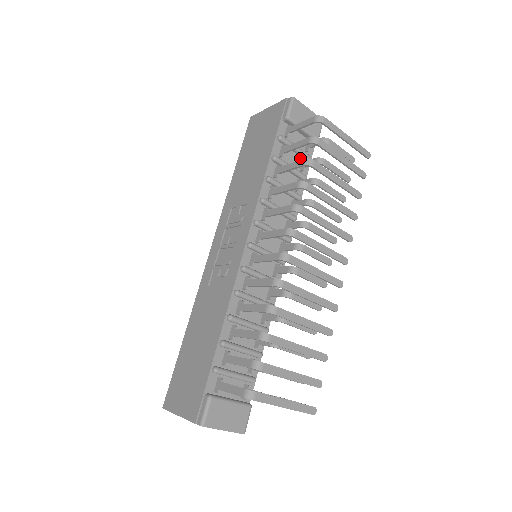
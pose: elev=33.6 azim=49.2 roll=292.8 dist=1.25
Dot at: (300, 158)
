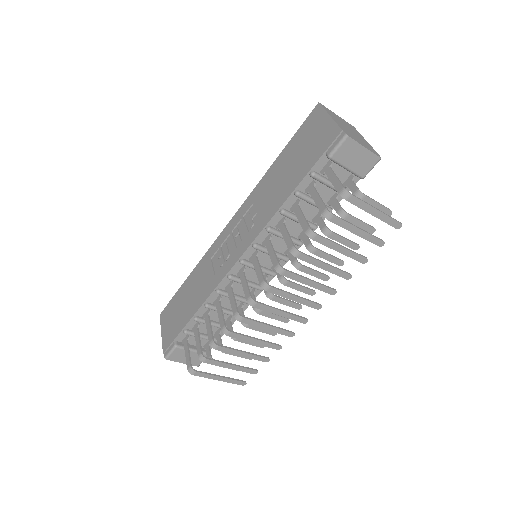
Dot at: (333, 191)
